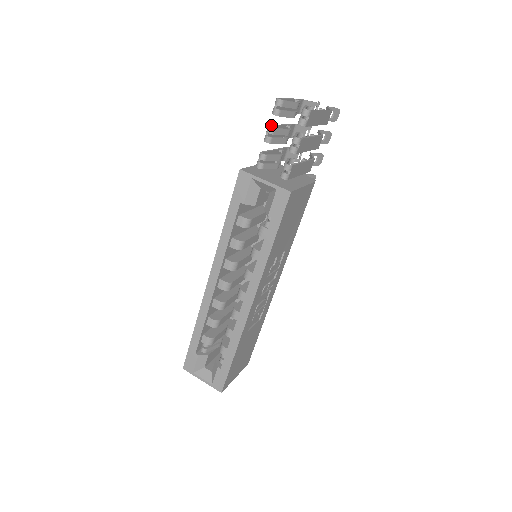
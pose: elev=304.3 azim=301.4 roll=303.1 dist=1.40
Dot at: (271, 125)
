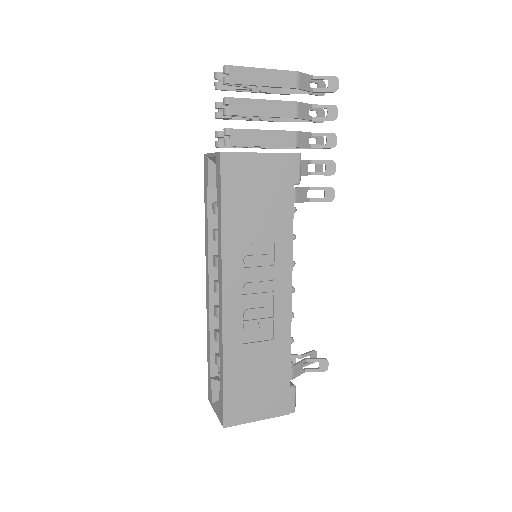
Dot at: occluded
